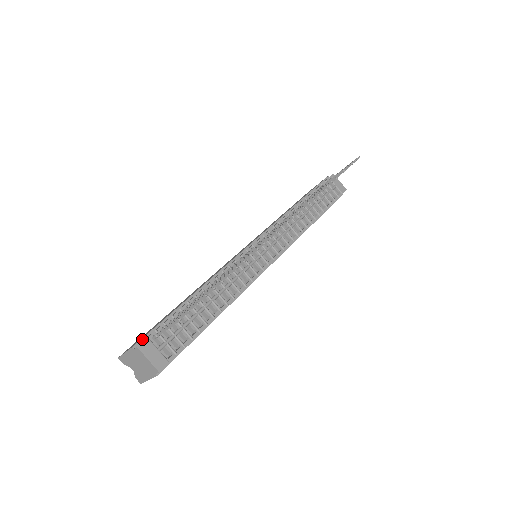
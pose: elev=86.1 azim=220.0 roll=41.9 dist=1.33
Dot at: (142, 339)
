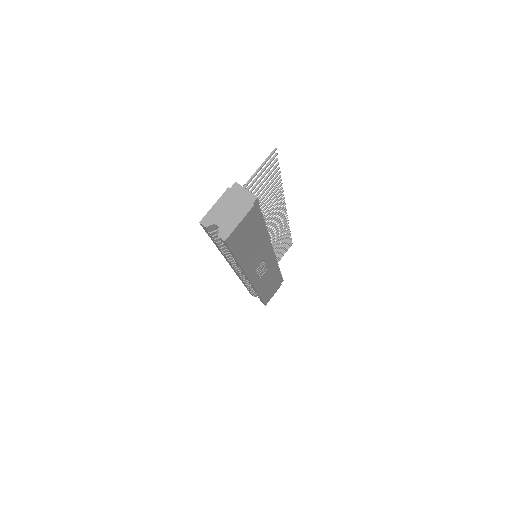
Dot at: occluded
